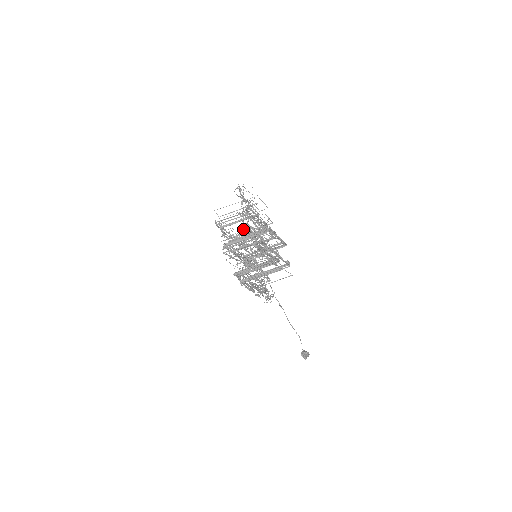
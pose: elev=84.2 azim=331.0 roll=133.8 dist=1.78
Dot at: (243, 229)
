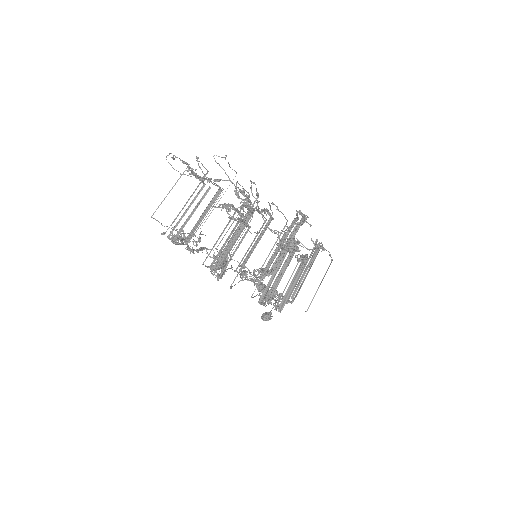
Dot at: (250, 232)
